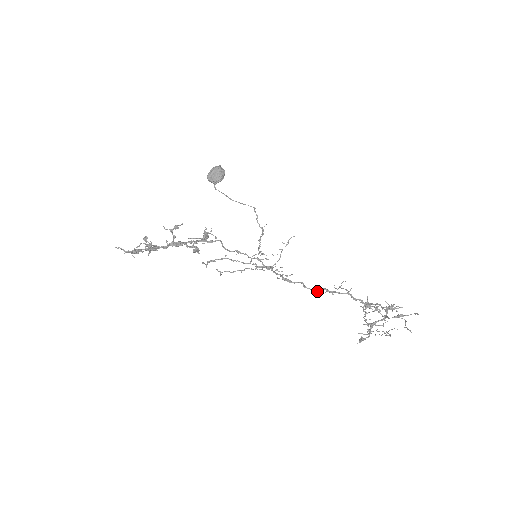
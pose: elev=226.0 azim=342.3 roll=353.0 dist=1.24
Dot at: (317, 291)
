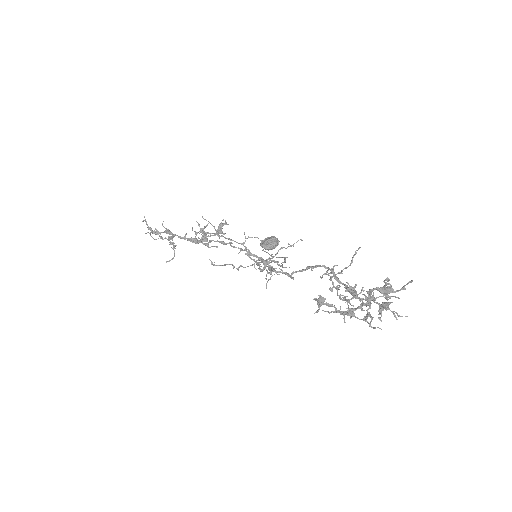
Dot at: (297, 271)
